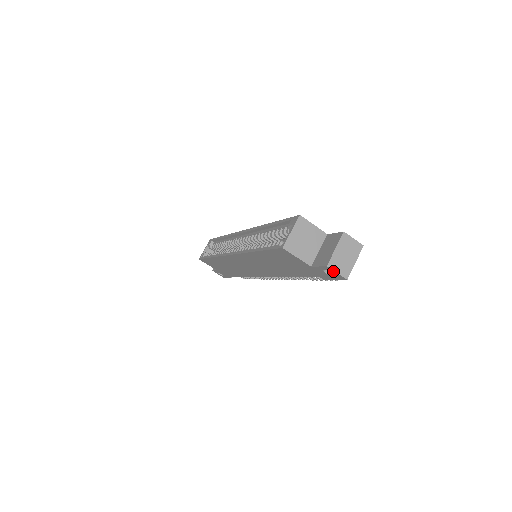
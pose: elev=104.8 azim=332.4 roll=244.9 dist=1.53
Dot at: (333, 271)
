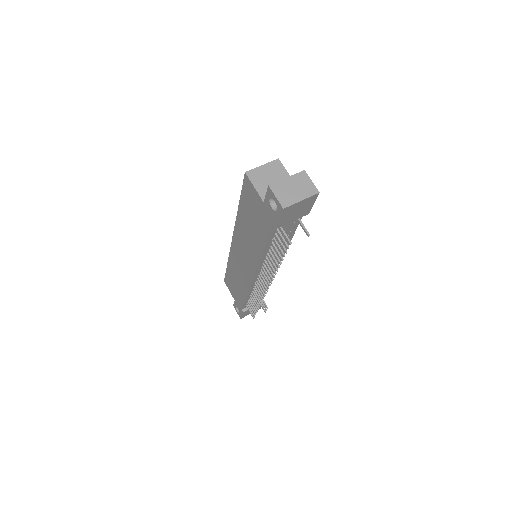
Dot at: (273, 195)
